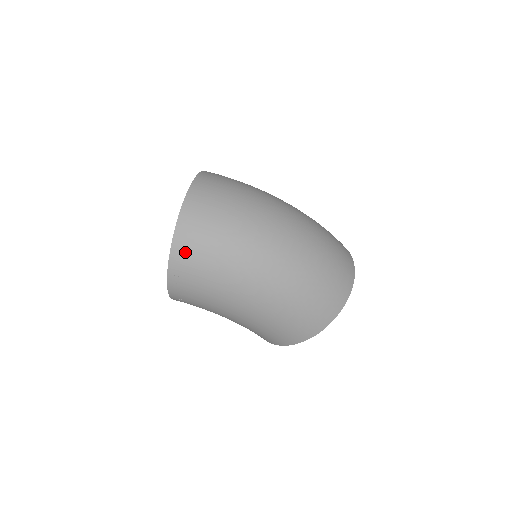
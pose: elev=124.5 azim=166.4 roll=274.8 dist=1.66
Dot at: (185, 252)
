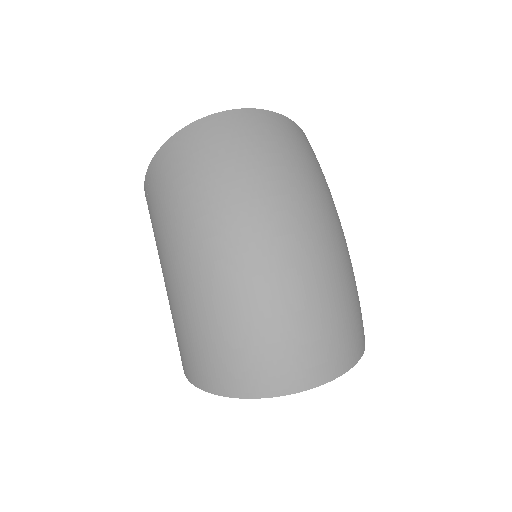
Dot at: (167, 158)
